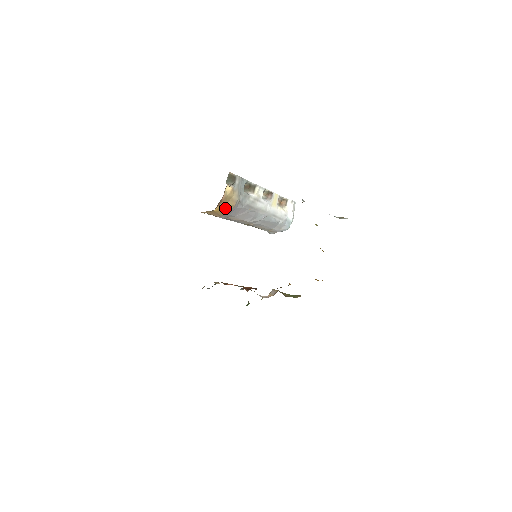
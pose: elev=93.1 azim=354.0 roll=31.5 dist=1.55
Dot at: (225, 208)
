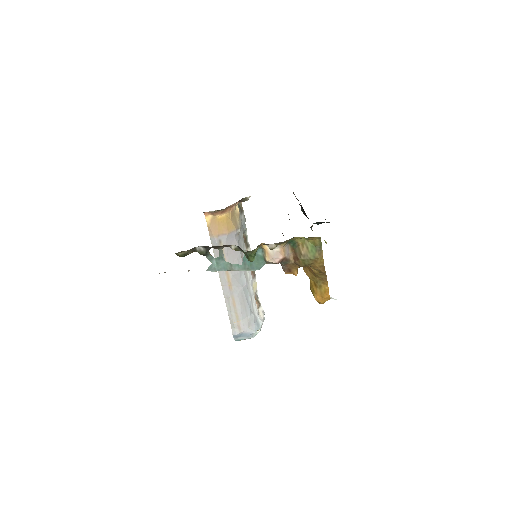
Dot at: (228, 224)
